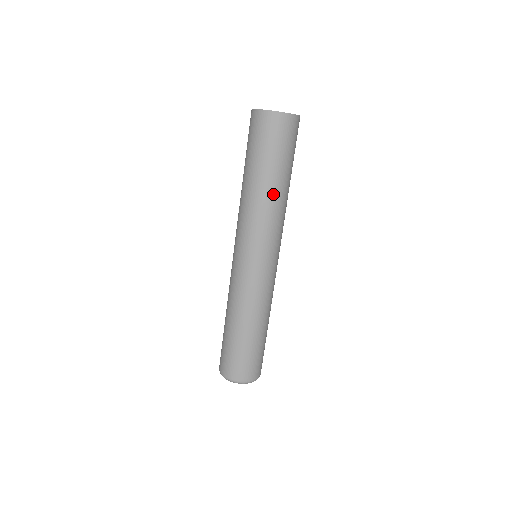
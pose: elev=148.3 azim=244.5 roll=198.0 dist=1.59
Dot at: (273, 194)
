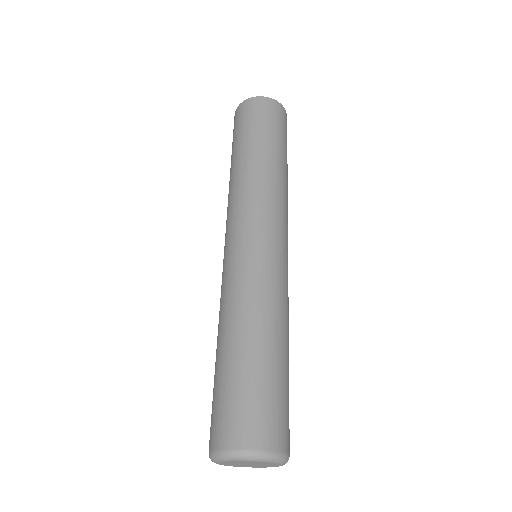
Dot at: (277, 168)
